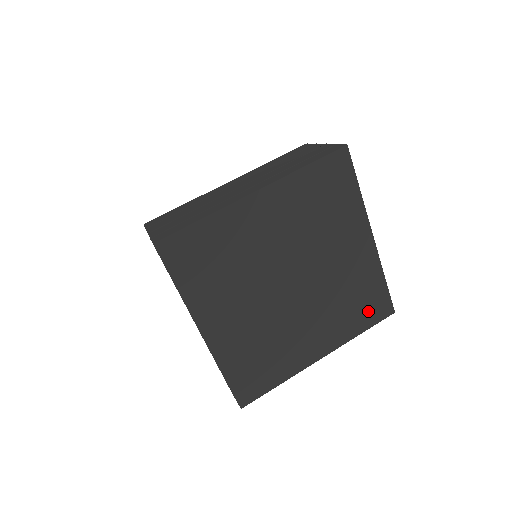
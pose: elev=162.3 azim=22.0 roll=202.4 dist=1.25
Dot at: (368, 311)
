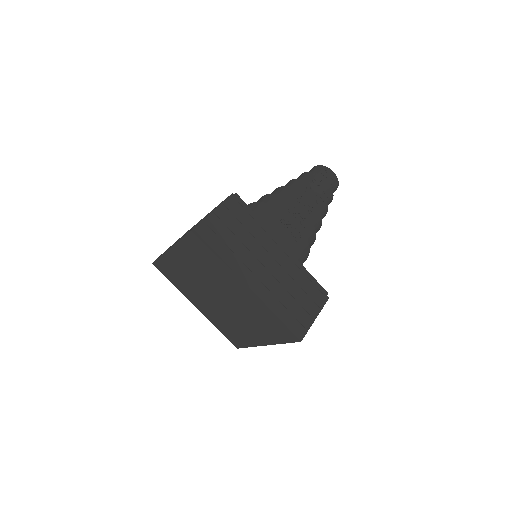
Dot at: (229, 335)
